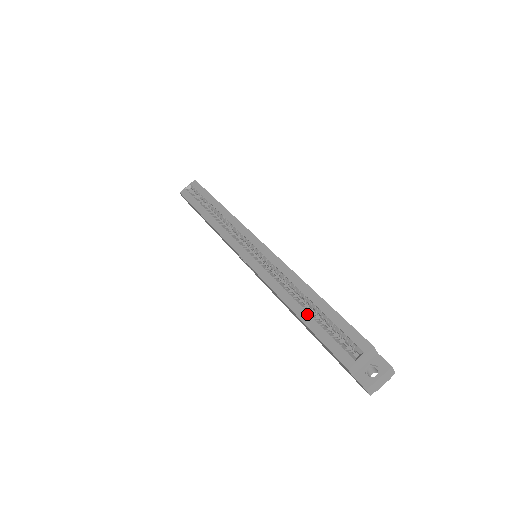
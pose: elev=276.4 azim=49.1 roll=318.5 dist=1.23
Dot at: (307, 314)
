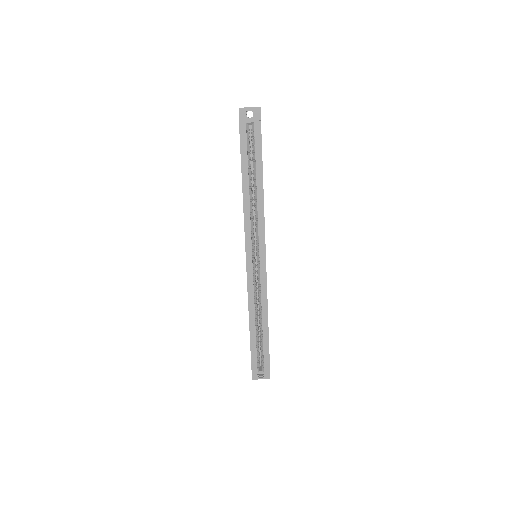
Dot at: (255, 335)
